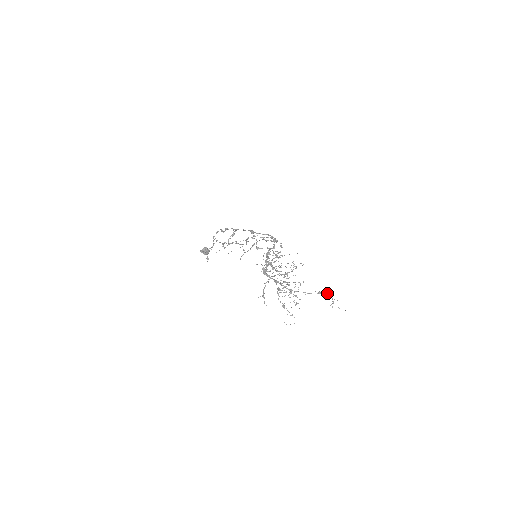
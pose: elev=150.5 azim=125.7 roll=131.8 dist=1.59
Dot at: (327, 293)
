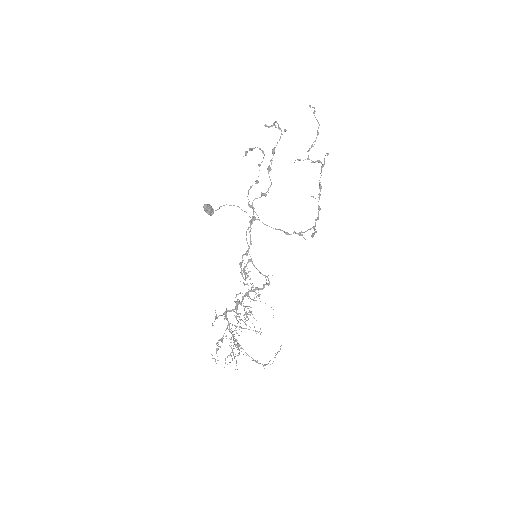
Dot at: (263, 365)
